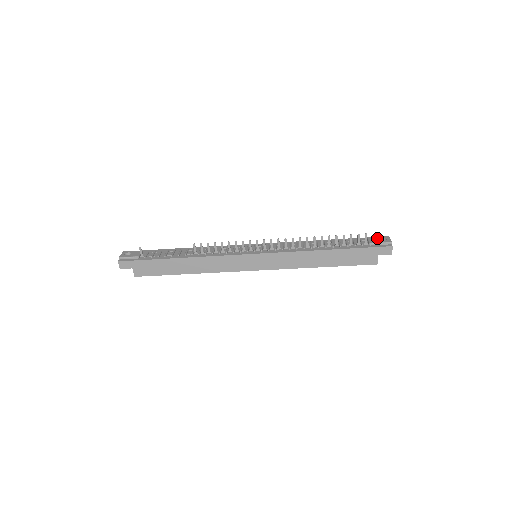
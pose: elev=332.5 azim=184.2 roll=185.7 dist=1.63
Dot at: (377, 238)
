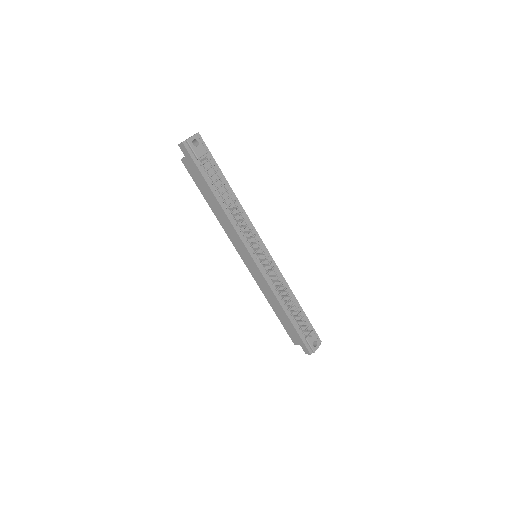
Dot at: (315, 339)
